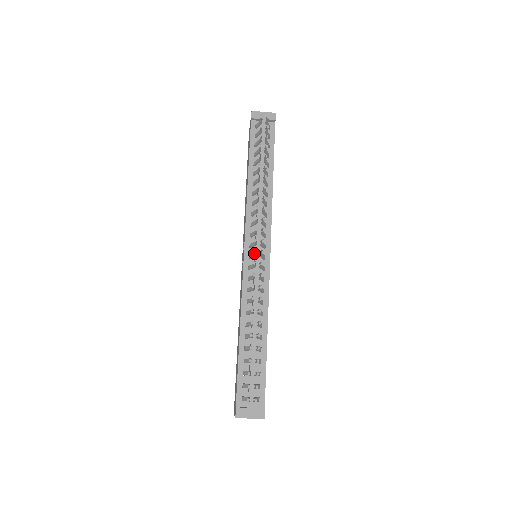
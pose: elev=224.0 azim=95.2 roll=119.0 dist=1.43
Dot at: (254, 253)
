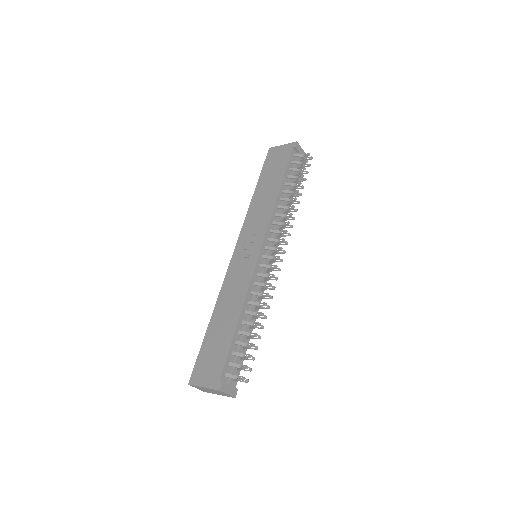
Dot at: (278, 258)
